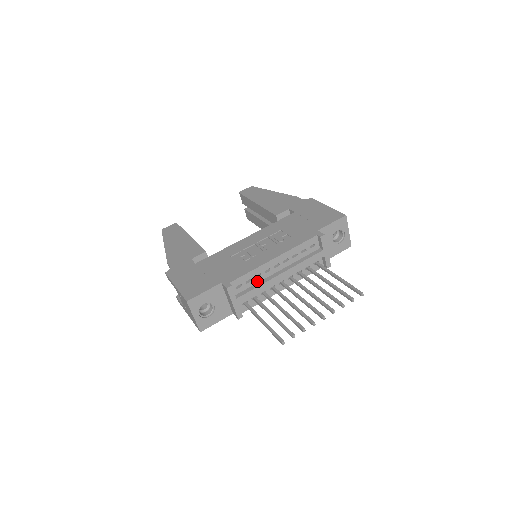
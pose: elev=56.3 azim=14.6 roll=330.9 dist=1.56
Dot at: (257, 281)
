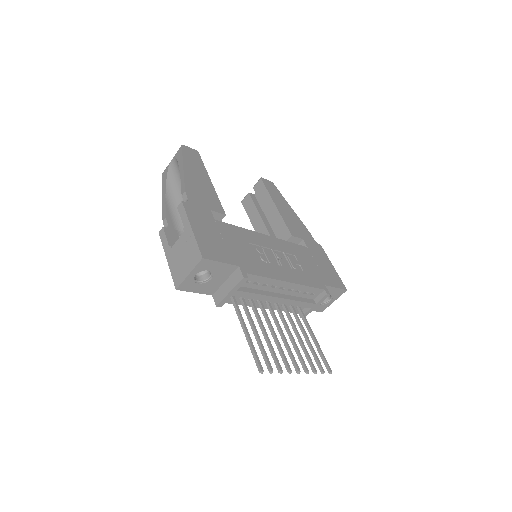
Dot at: (260, 288)
